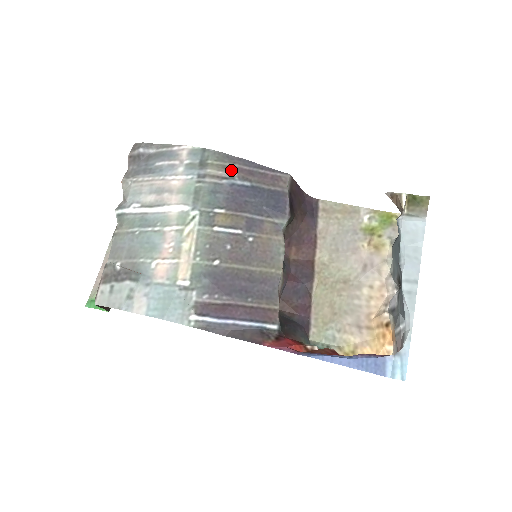
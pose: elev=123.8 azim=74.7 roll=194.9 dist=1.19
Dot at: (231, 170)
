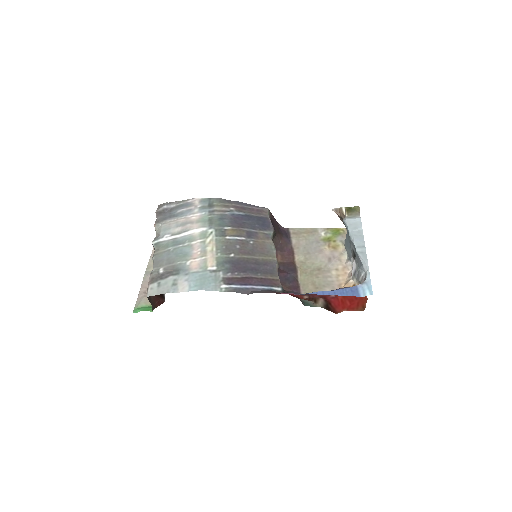
Dot at: (230, 207)
